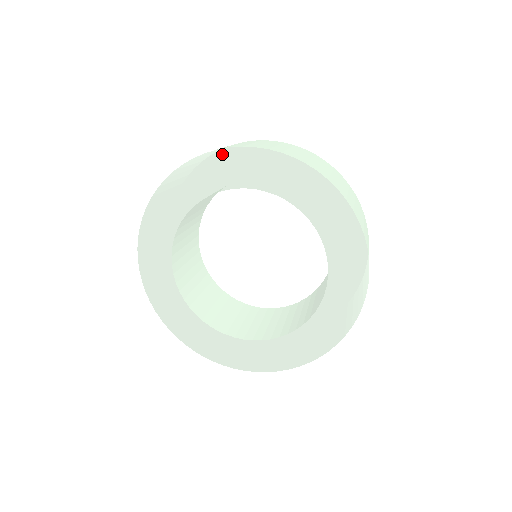
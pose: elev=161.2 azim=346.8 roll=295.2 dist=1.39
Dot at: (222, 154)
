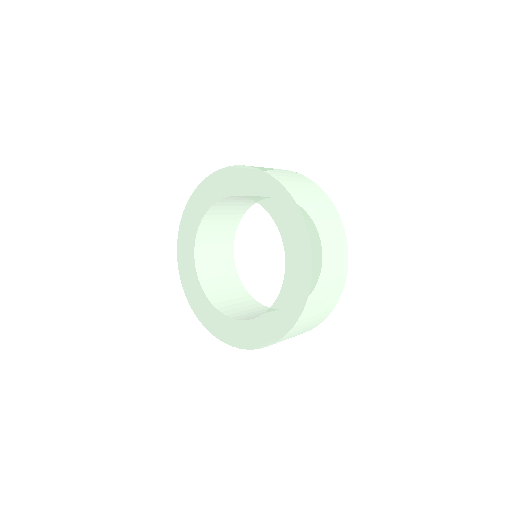
Dot at: (212, 178)
